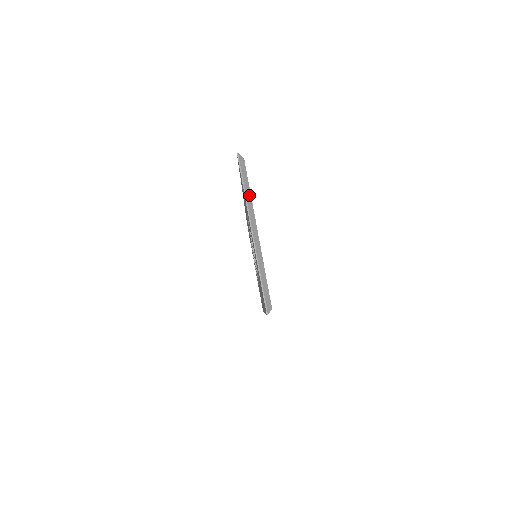
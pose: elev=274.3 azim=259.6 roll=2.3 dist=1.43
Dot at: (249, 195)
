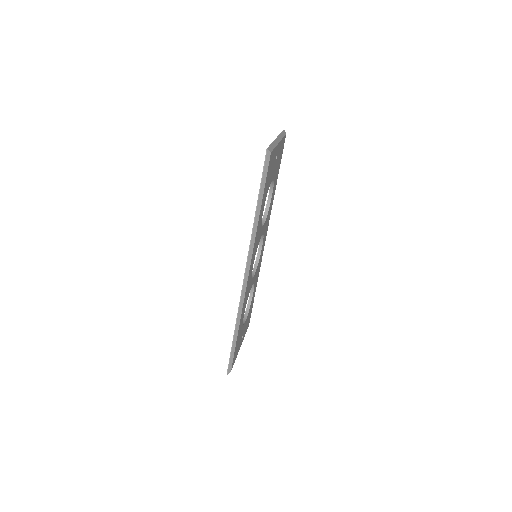
Dot at: (282, 137)
